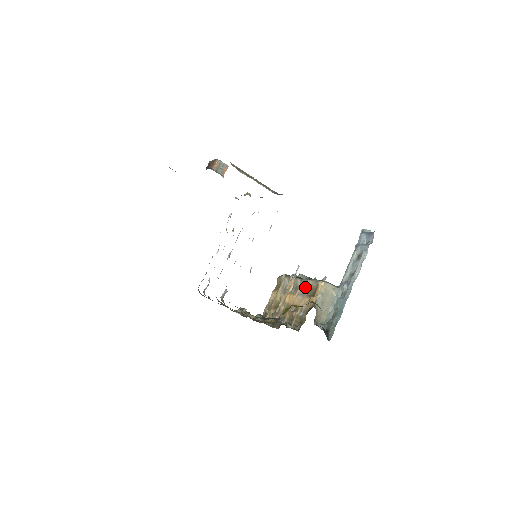
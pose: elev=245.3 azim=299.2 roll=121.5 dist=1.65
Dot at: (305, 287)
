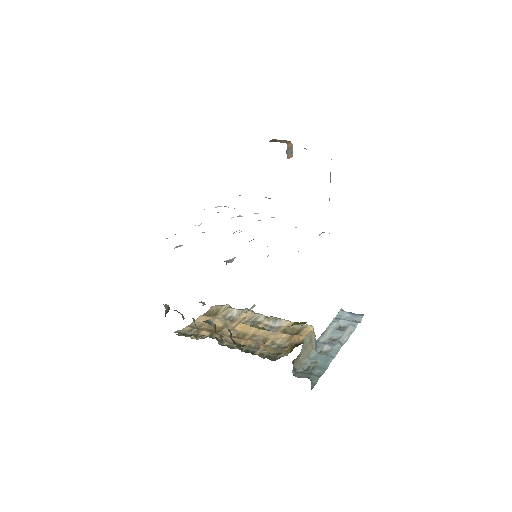
Dot at: (275, 325)
